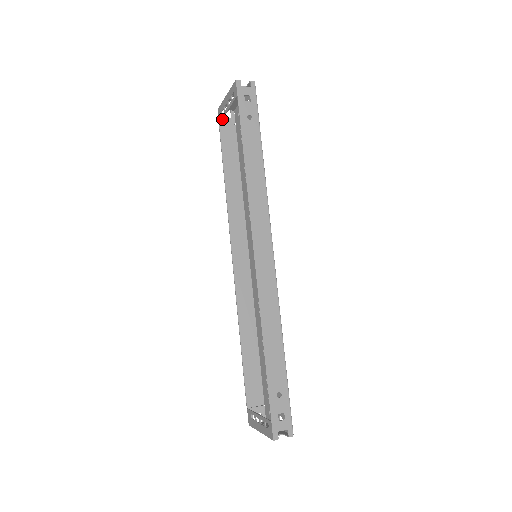
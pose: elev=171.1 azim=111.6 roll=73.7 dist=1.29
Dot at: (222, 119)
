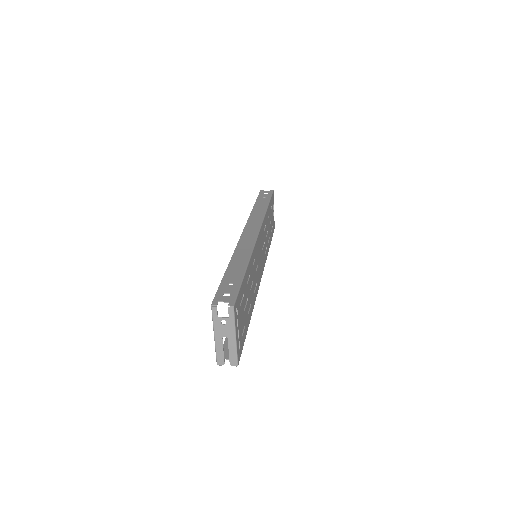
Dot at: occluded
